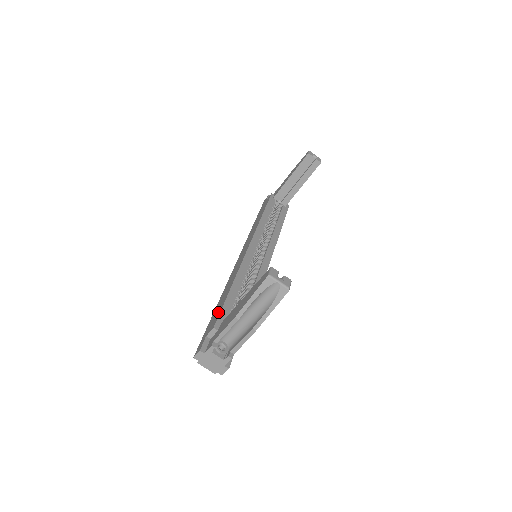
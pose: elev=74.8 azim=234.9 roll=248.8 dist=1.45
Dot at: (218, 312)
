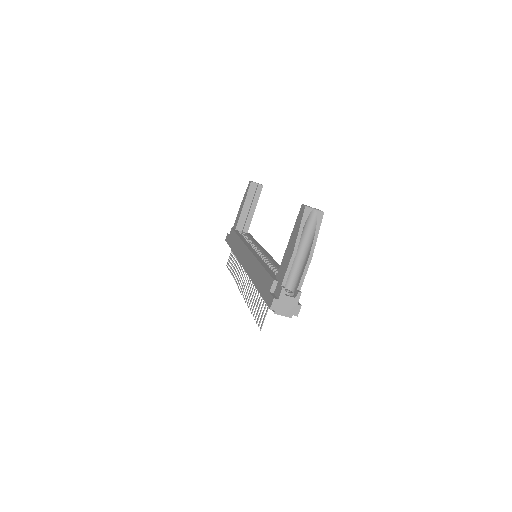
Dot at: (266, 277)
